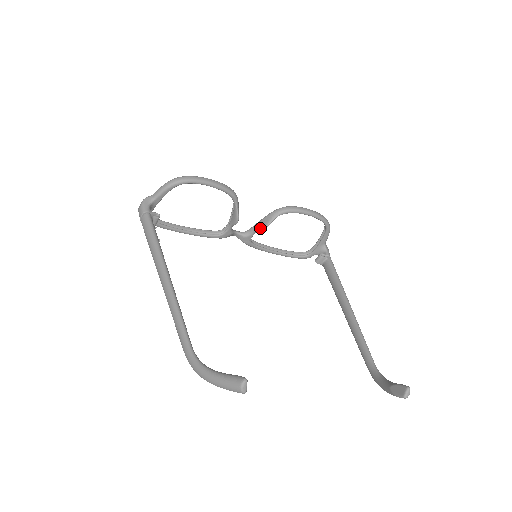
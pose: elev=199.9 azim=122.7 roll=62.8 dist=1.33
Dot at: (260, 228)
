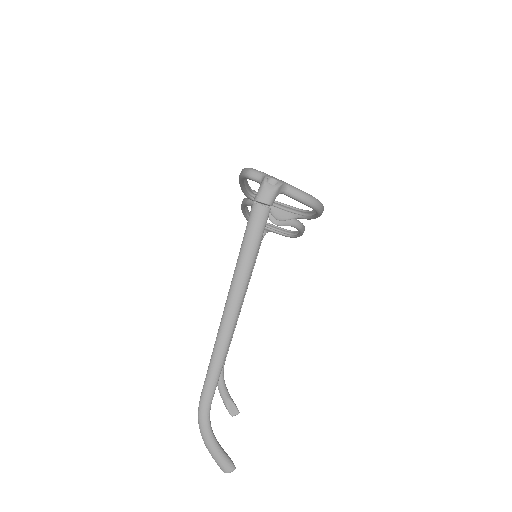
Dot at: (273, 219)
